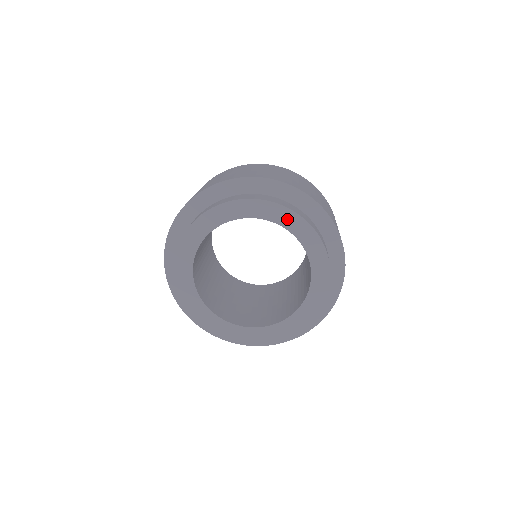
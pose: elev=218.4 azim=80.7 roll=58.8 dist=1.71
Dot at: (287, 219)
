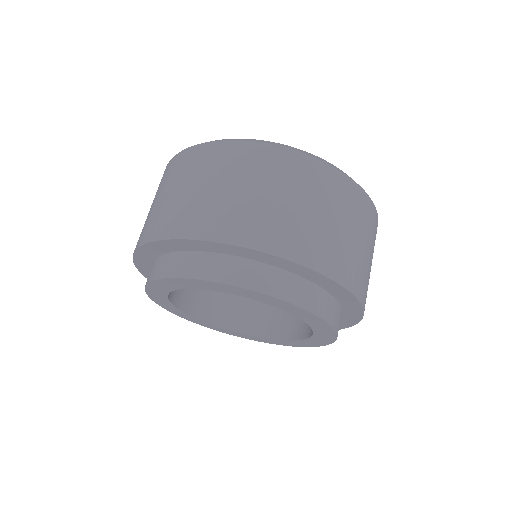
Dot at: (189, 284)
